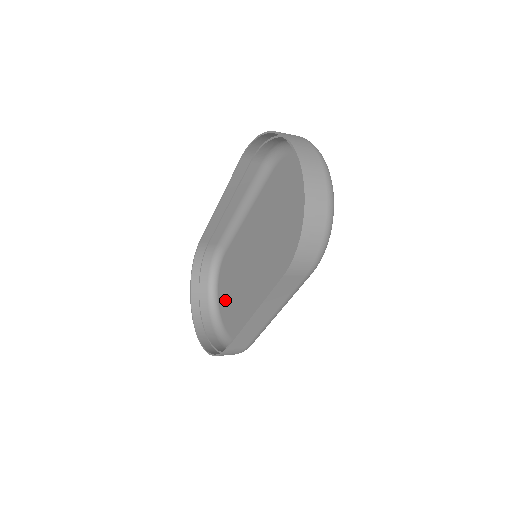
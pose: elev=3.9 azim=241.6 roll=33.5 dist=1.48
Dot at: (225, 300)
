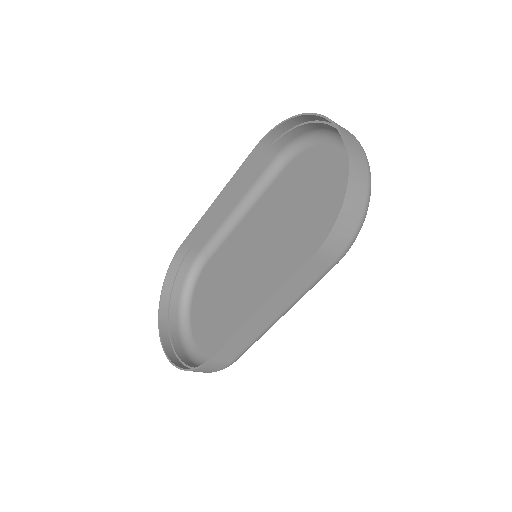
Dot at: (201, 314)
